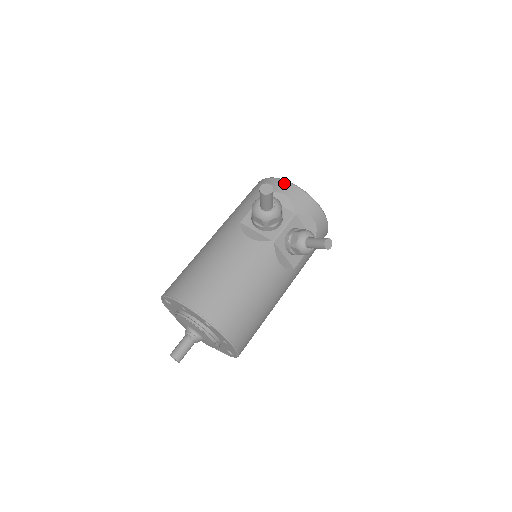
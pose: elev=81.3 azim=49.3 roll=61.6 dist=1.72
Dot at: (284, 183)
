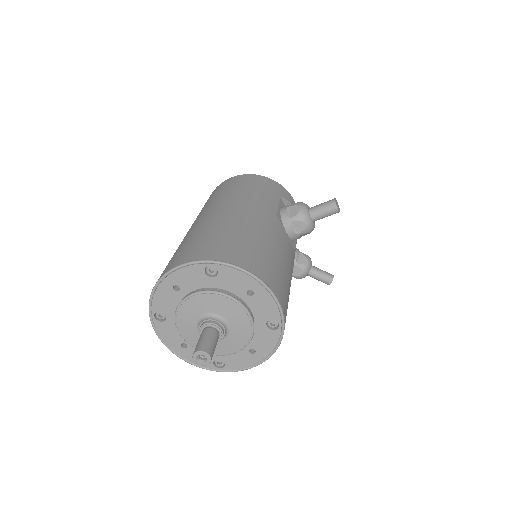
Dot at: (291, 197)
